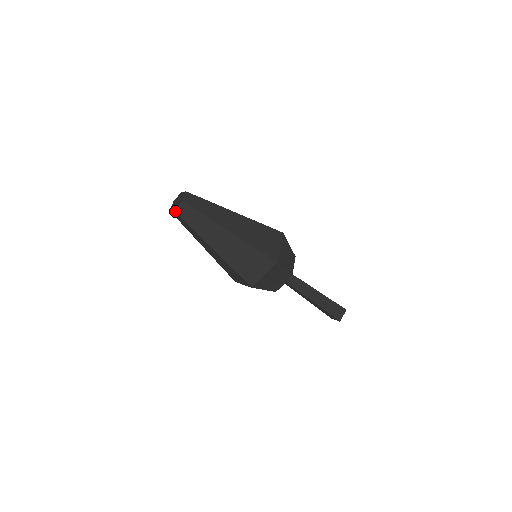
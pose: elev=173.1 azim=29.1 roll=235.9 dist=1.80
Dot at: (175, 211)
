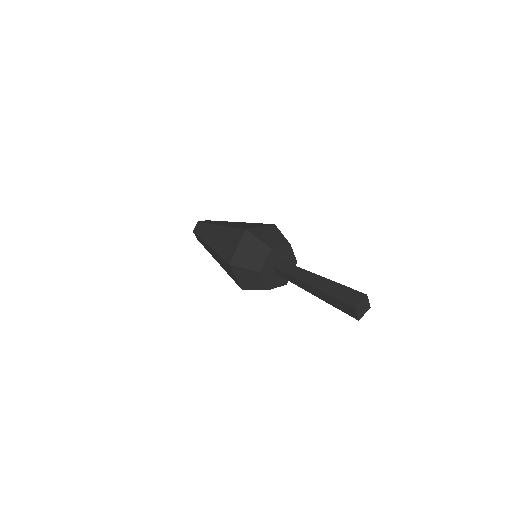
Dot at: (193, 231)
